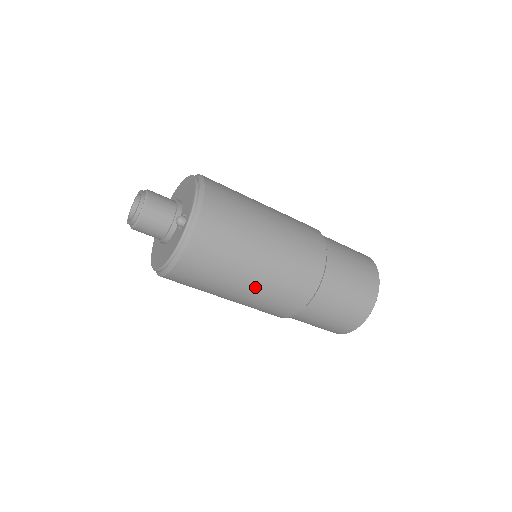
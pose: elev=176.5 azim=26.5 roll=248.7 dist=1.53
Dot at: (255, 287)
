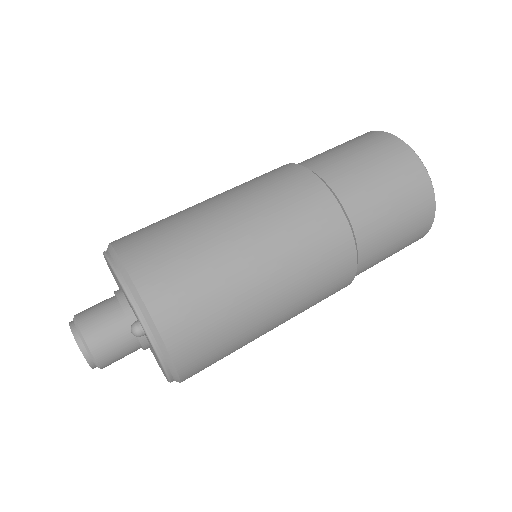
Dot at: (285, 309)
